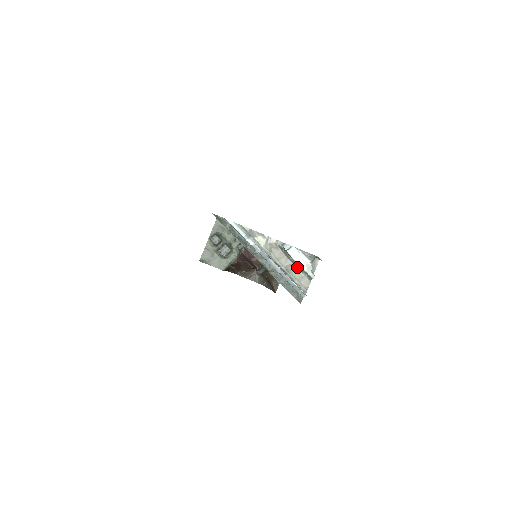
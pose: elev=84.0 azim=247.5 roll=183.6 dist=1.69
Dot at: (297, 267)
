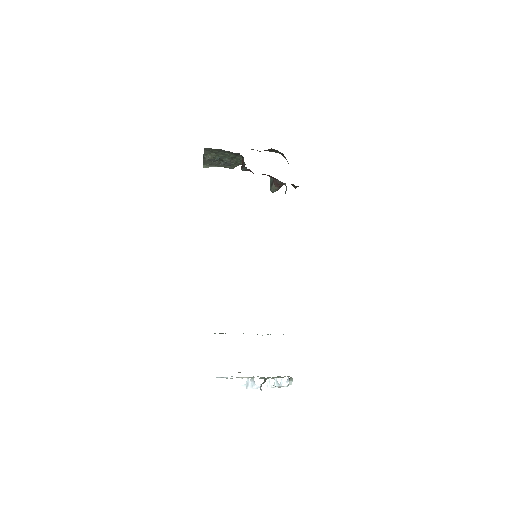
Dot at: occluded
